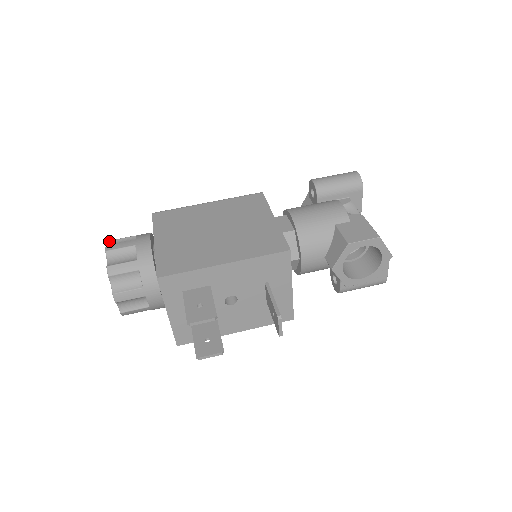
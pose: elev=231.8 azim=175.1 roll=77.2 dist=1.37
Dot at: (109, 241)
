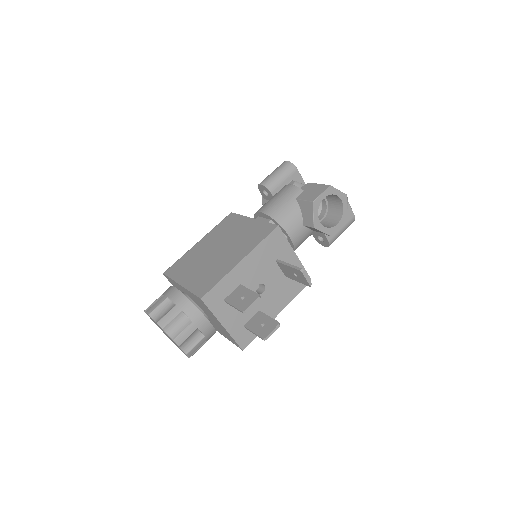
Dot at: (145, 310)
